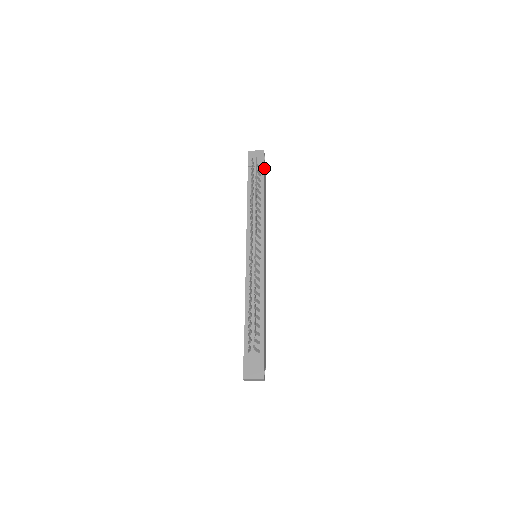
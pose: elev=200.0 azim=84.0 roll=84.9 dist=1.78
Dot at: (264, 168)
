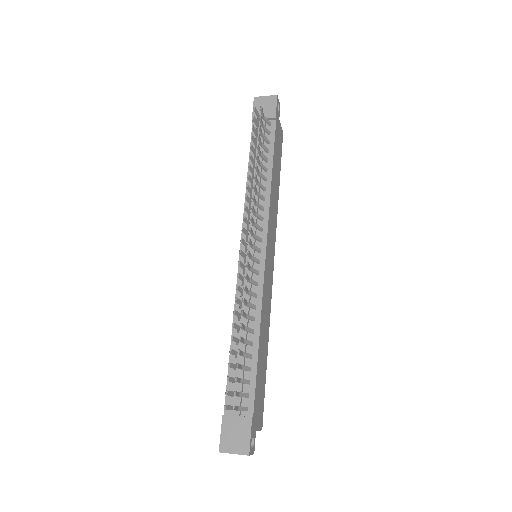
Dot at: (276, 122)
